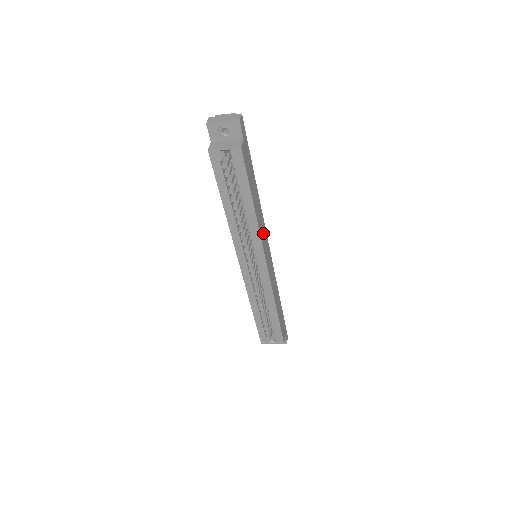
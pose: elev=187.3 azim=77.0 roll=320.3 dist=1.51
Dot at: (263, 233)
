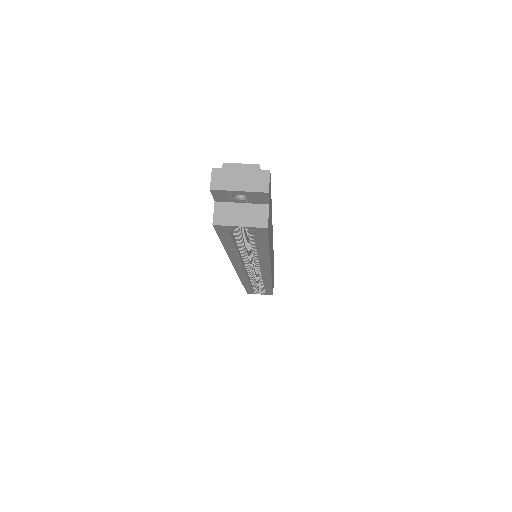
Dot at: occluded
